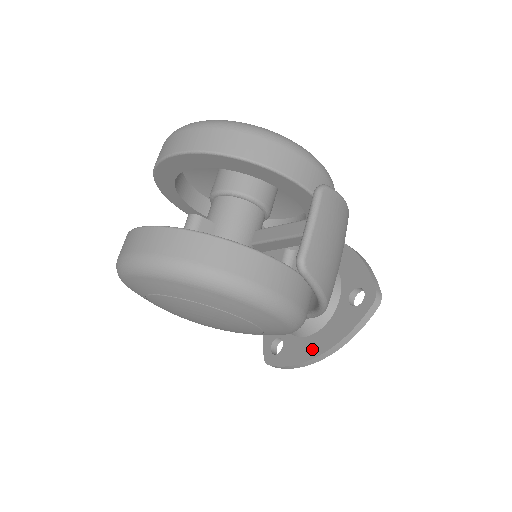
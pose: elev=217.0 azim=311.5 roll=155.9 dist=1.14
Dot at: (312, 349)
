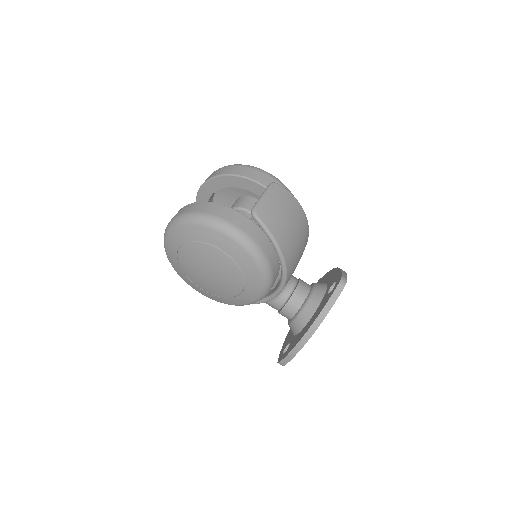
Dot at: (303, 332)
